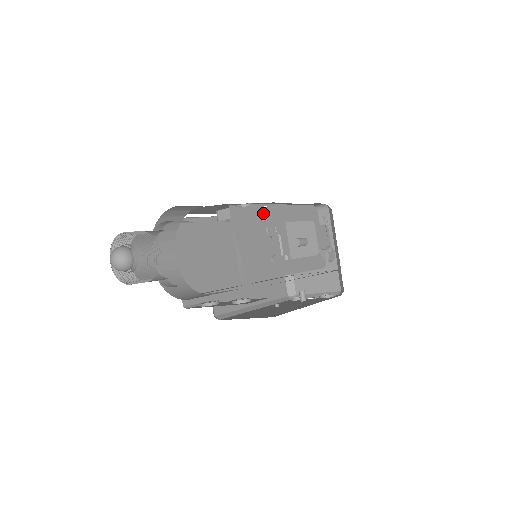
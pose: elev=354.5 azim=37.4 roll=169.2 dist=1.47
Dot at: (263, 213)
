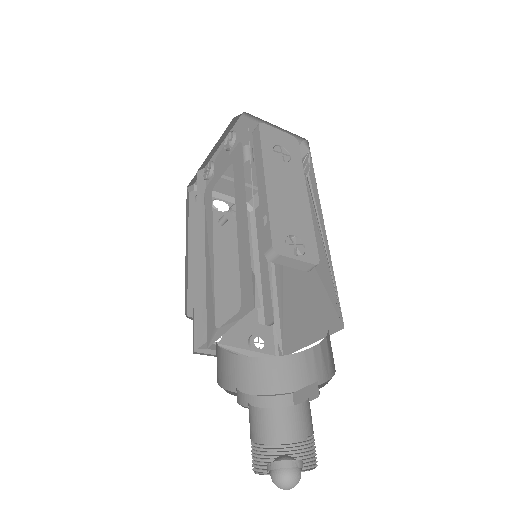
Dot at: occluded
